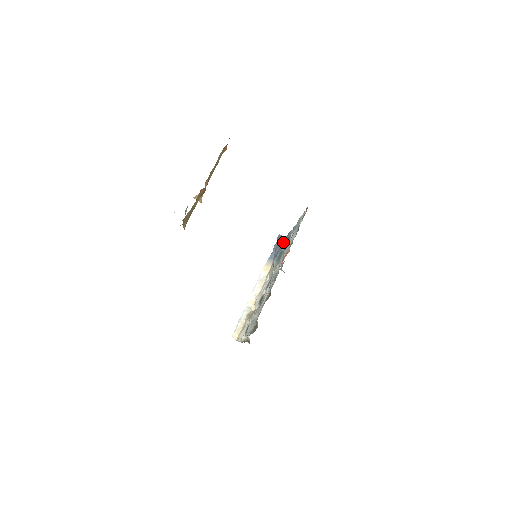
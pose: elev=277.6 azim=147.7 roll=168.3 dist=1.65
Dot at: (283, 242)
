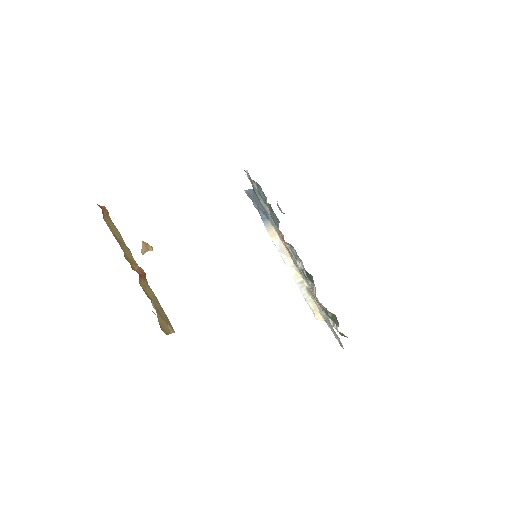
Dot at: occluded
